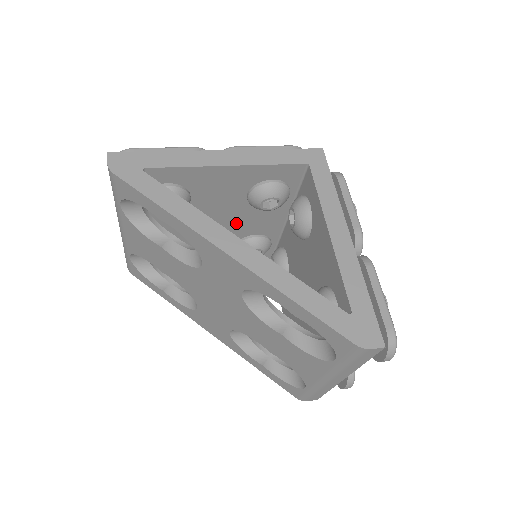
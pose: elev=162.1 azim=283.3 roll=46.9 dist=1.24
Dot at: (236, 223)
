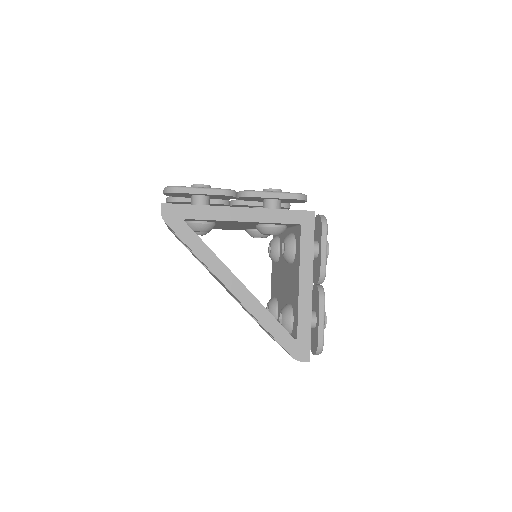
Dot at: occluded
